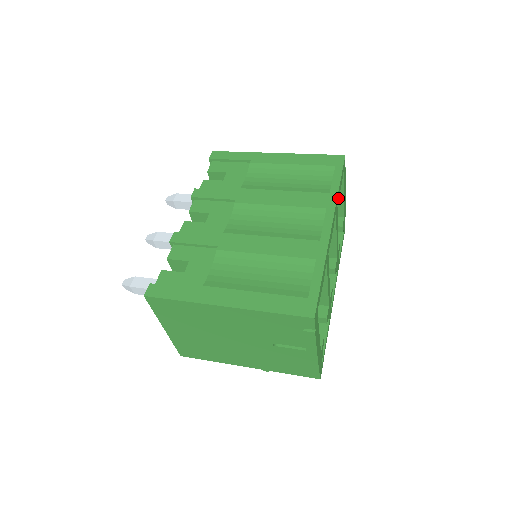
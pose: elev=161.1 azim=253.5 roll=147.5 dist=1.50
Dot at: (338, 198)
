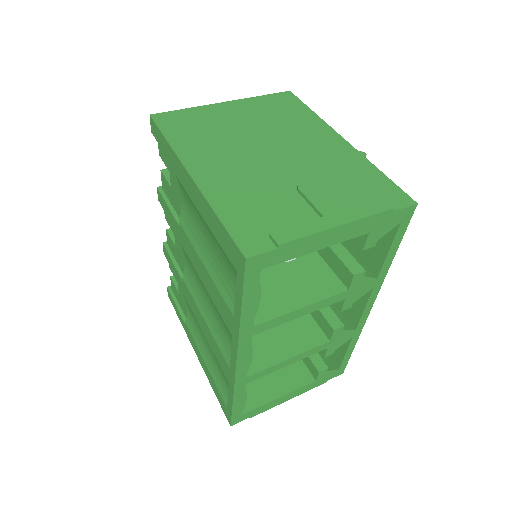
Dot at: (252, 319)
